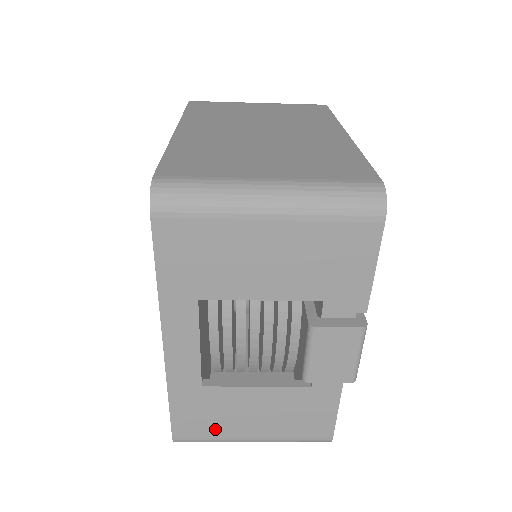
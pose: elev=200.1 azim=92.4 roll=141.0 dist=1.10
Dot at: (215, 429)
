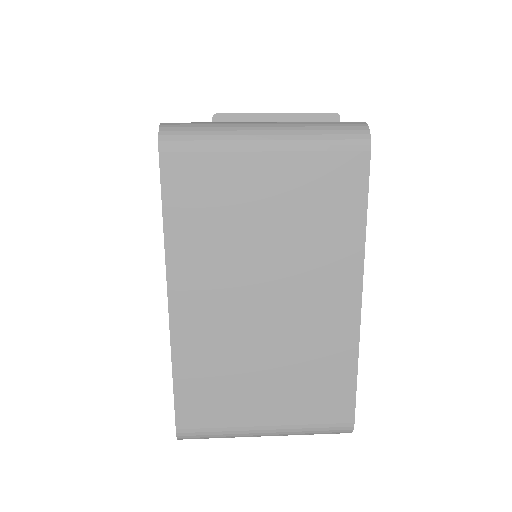
Dot at: occluded
